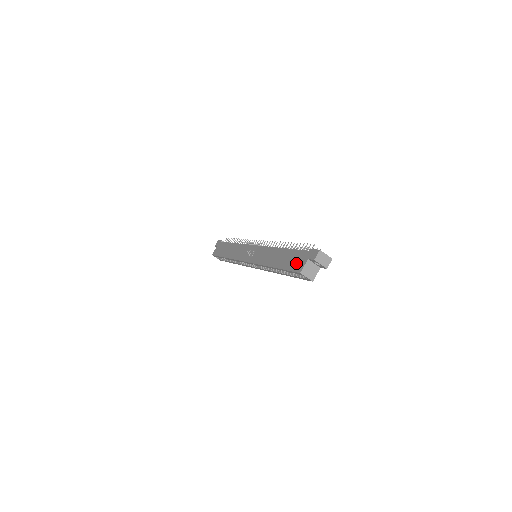
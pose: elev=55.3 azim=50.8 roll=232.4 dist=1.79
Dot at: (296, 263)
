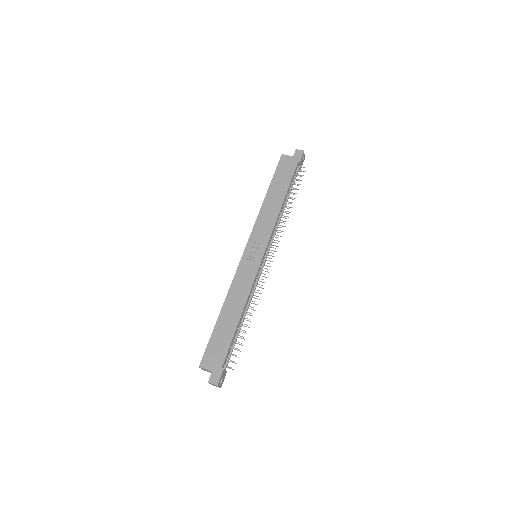
Dot at: (212, 354)
